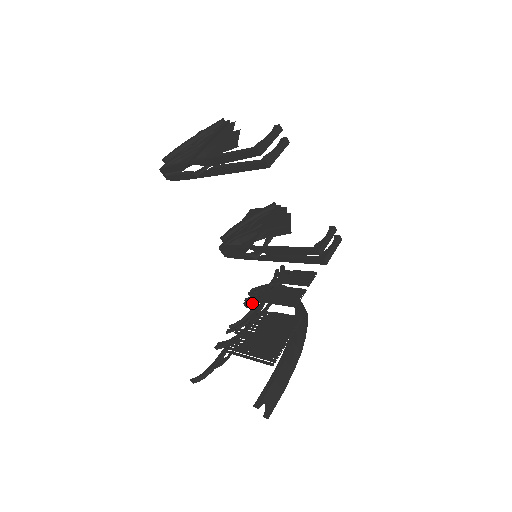
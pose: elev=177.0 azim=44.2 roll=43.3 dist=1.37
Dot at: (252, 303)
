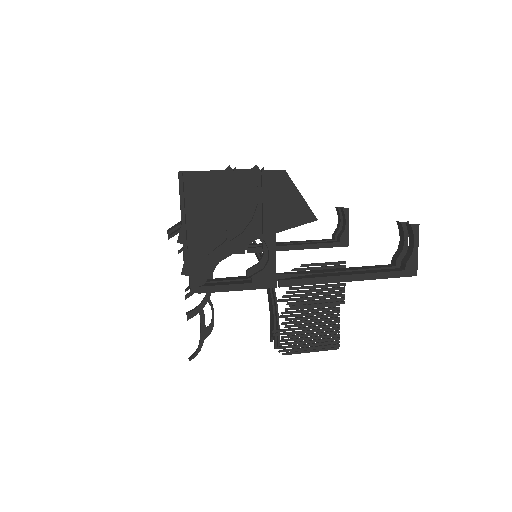
Dot at: occluded
